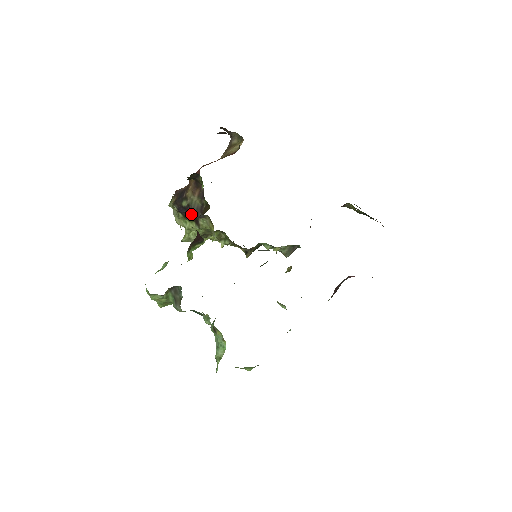
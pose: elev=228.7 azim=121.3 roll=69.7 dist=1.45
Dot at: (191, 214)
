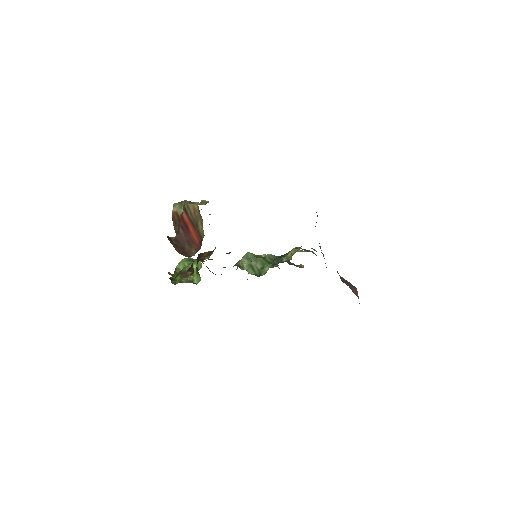
Dot at: occluded
